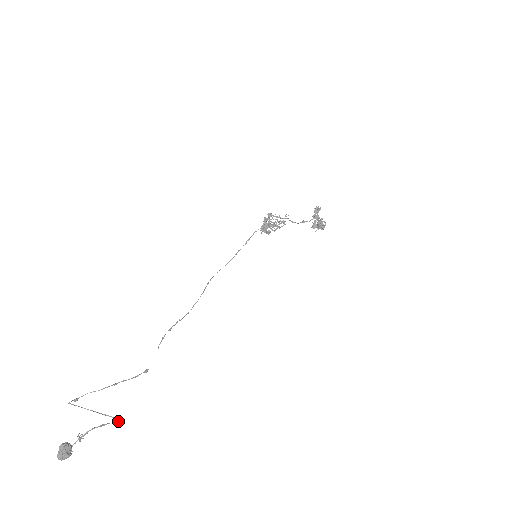
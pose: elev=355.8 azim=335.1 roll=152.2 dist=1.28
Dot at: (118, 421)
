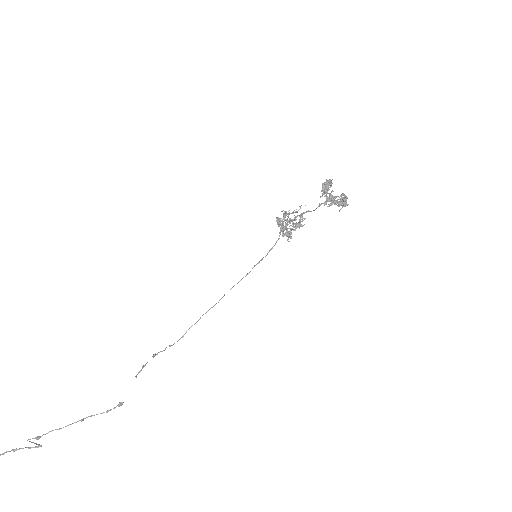
Dot at: (36, 446)
